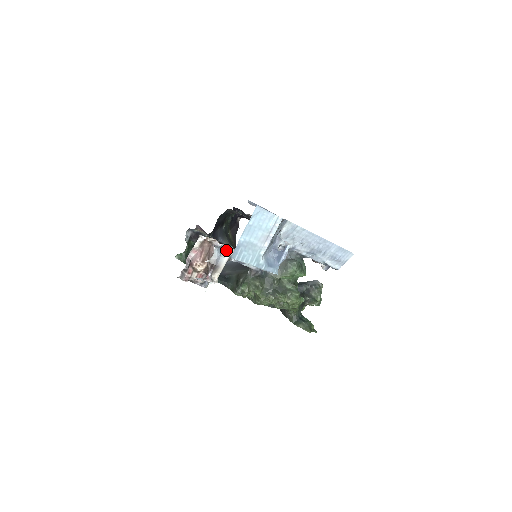
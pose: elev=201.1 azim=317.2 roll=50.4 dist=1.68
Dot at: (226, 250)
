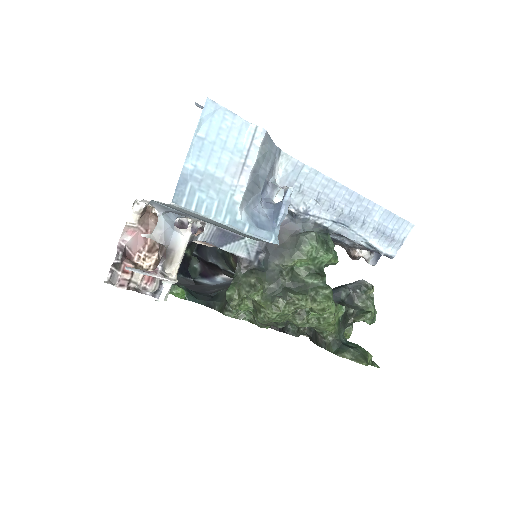
Dot at: occluded
